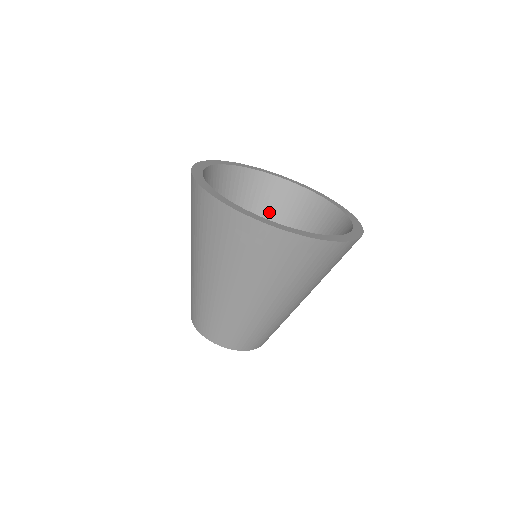
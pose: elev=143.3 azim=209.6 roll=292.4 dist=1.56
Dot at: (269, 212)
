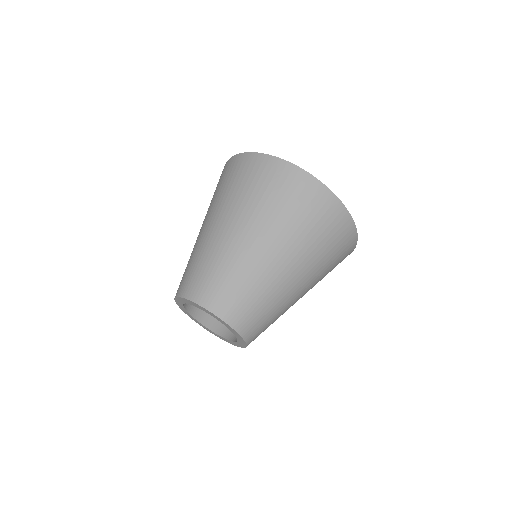
Dot at: occluded
